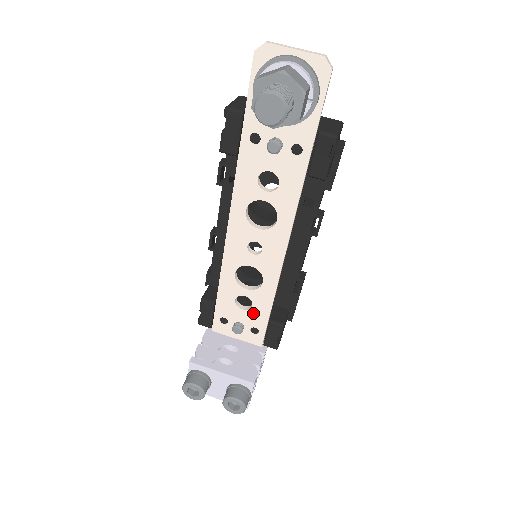
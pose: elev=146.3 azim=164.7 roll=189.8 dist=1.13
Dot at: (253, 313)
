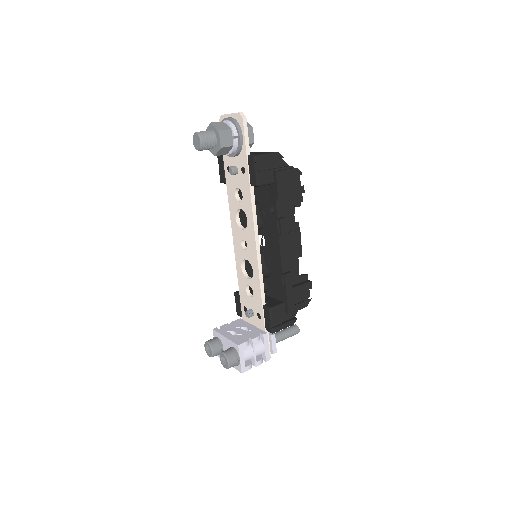
Dot at: (255, 300)
